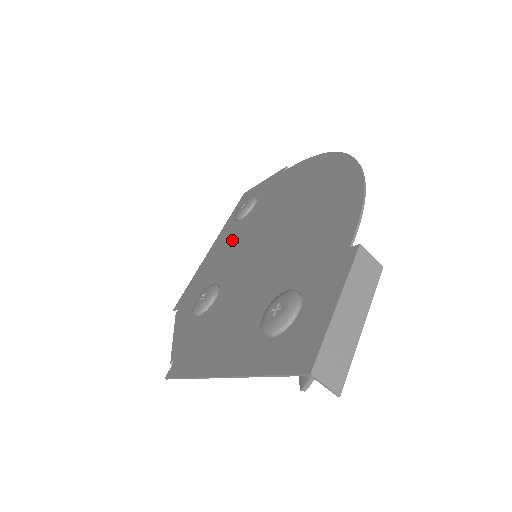
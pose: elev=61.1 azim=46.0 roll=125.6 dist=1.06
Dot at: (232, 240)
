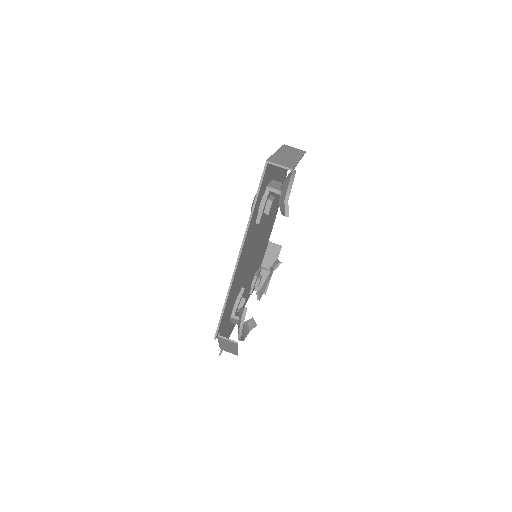
Dot at: occluded
